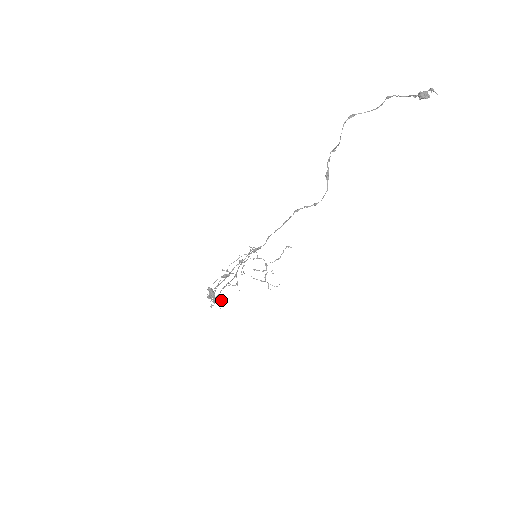
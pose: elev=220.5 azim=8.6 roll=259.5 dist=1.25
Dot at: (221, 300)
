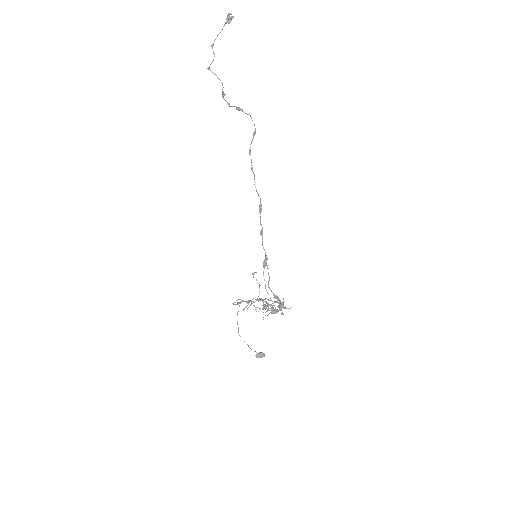
Dot at: (281, 302)
